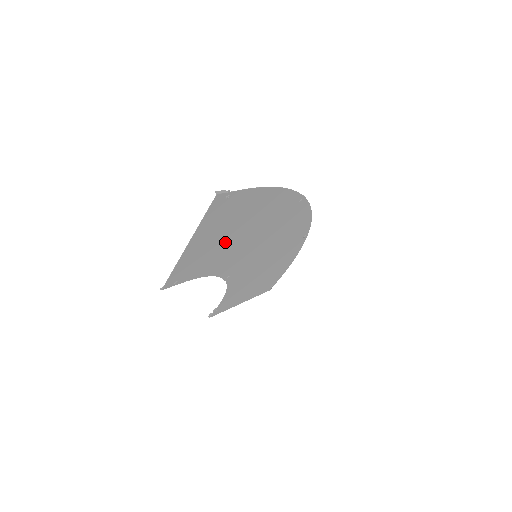
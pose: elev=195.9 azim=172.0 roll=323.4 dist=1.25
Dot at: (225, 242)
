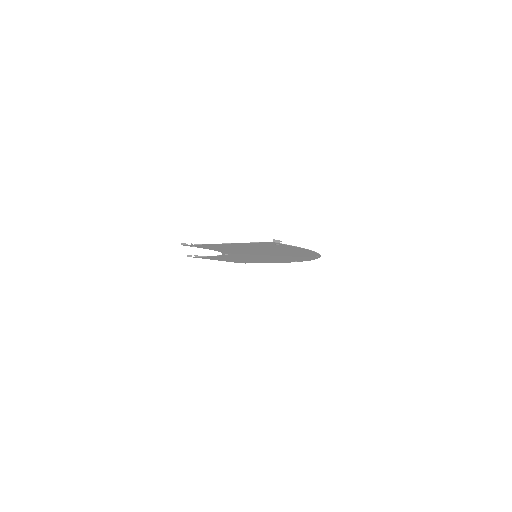
Dot at: (248, 249)
